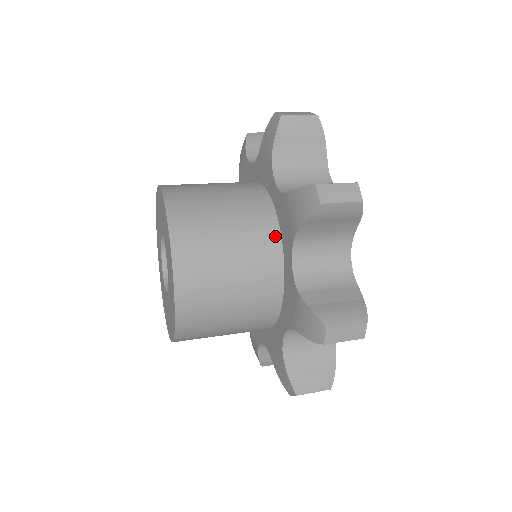
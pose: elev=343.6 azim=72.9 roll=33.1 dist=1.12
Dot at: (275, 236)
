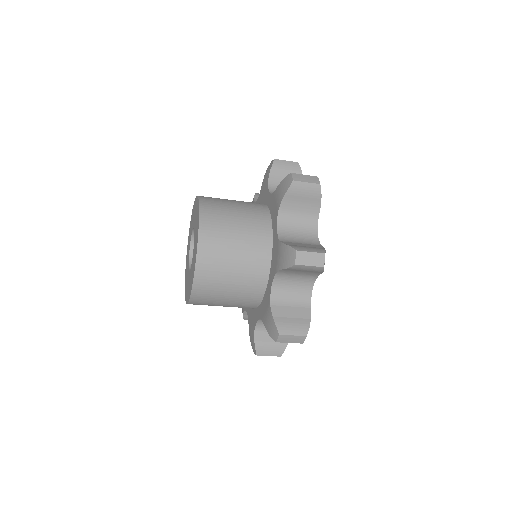
Dot at: occluded
